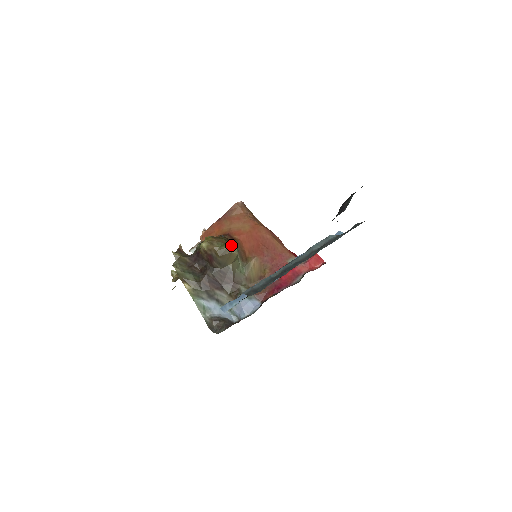
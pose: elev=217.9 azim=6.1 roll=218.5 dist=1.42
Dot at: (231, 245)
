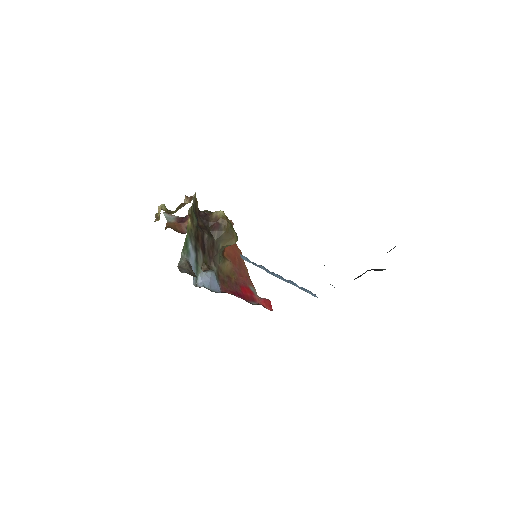
Dot at: occluded
